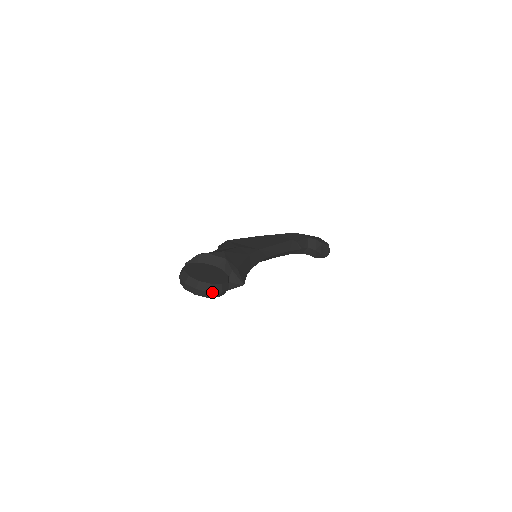
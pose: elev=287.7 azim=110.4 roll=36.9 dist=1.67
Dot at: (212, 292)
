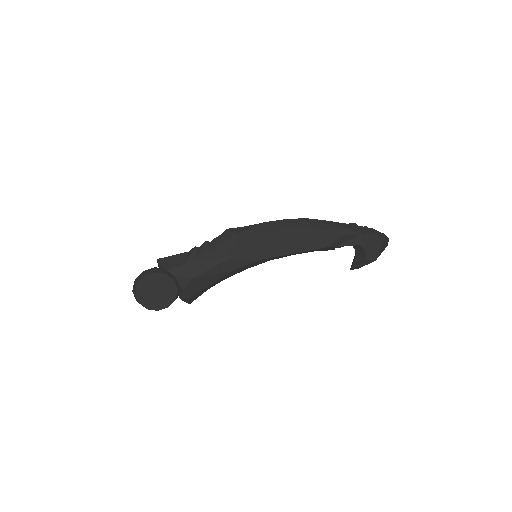
Dot at: occluded
